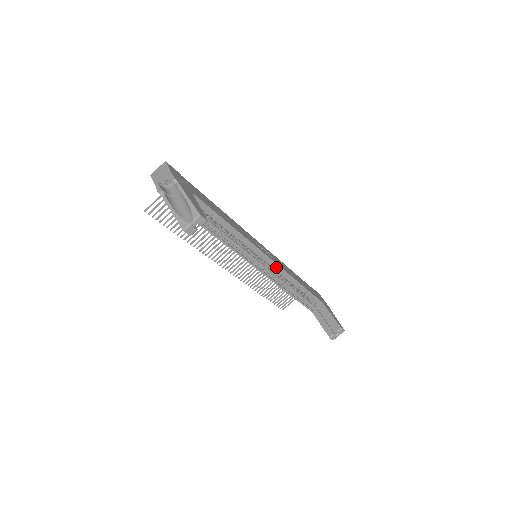
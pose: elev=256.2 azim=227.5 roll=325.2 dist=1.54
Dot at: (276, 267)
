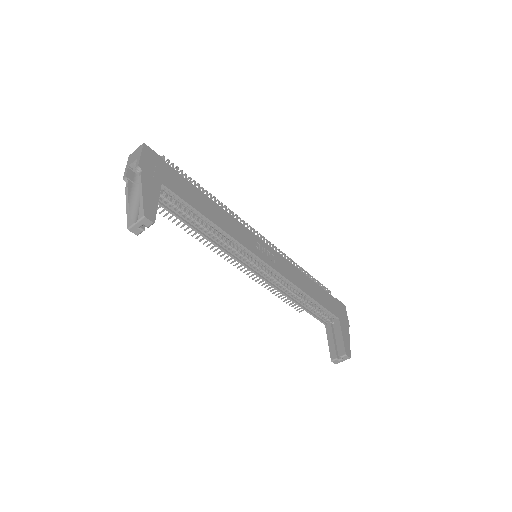
Dot at: (276, 273)
